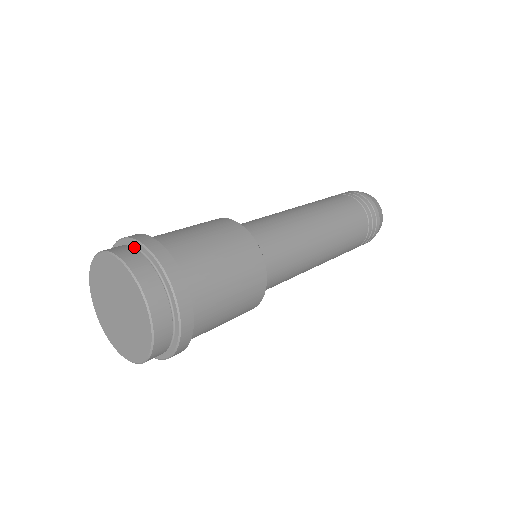
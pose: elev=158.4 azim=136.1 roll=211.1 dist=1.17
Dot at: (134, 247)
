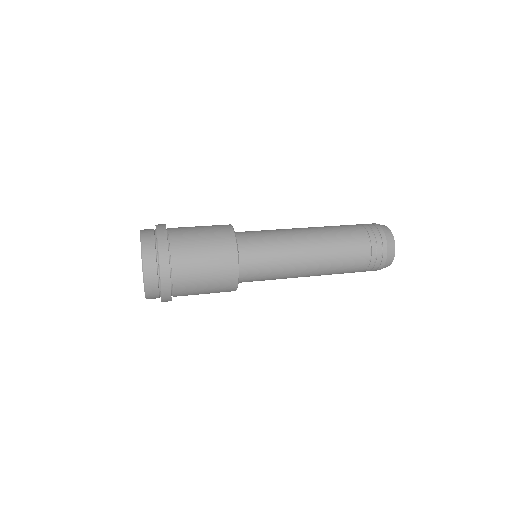
Dot at: (155, 229)
